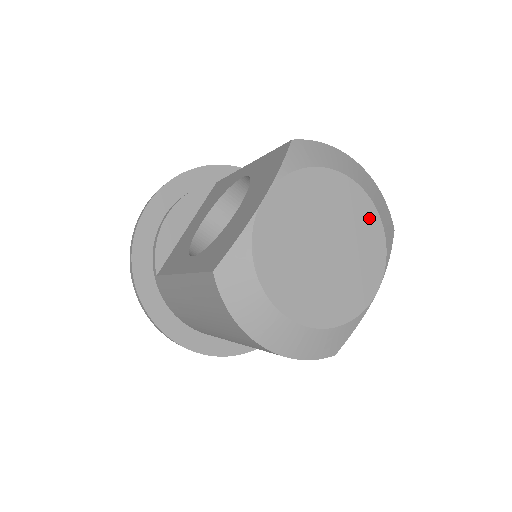
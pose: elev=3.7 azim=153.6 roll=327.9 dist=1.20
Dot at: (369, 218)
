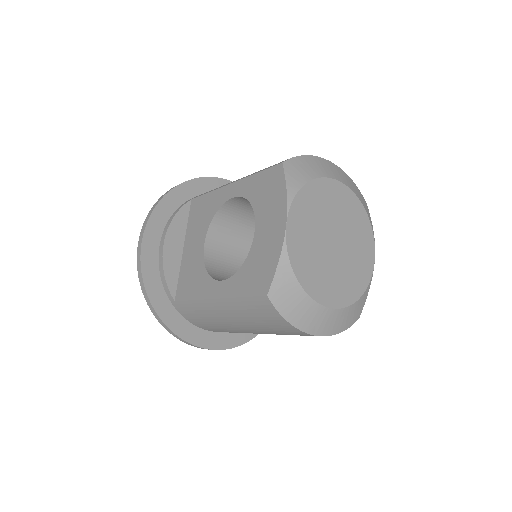
Dot at: (354, 205)
